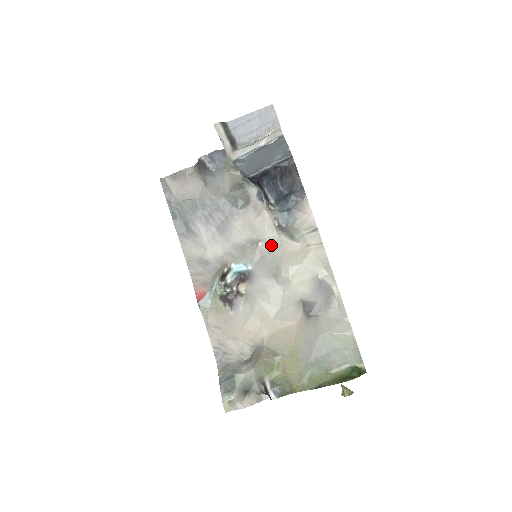
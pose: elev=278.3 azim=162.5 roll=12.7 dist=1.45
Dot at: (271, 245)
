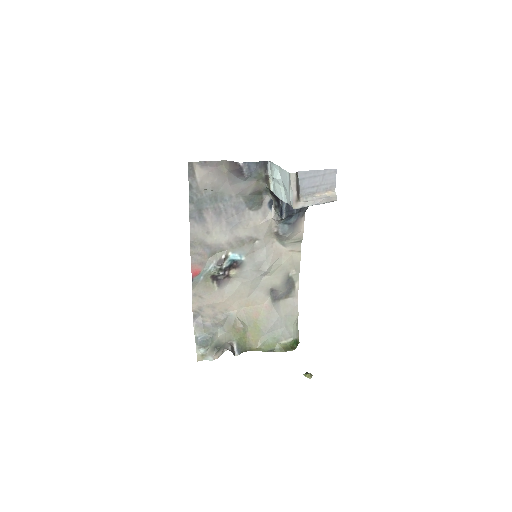
Dot at: (265, 245)
